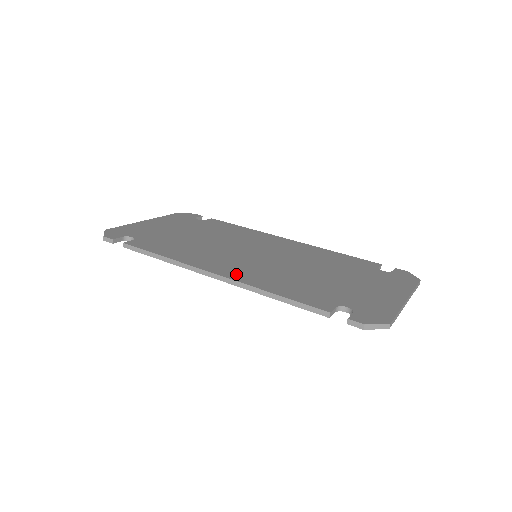
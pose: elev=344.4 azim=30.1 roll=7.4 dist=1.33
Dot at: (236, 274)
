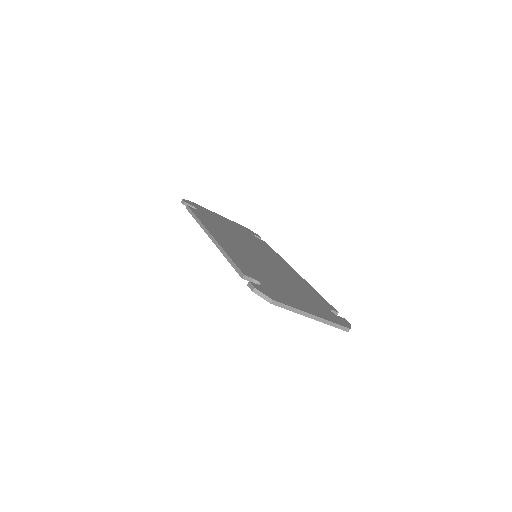
Dot at: (223, 243)
